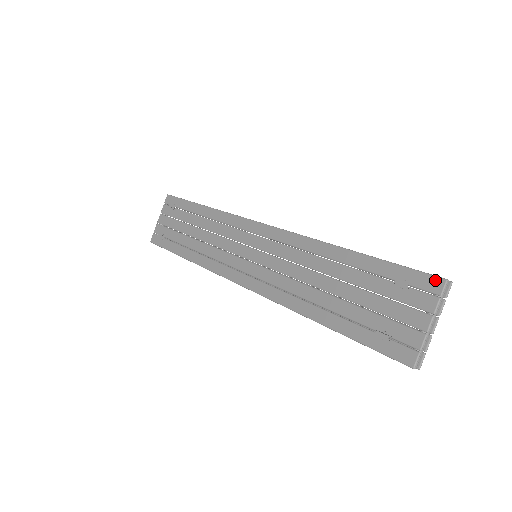
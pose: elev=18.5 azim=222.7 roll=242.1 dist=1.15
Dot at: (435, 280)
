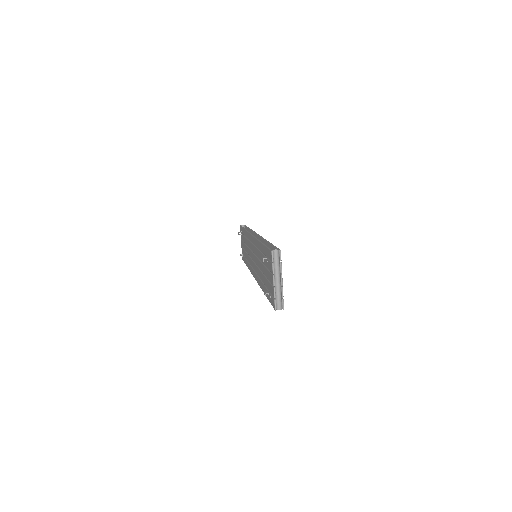
Dot at: (270, 253)
